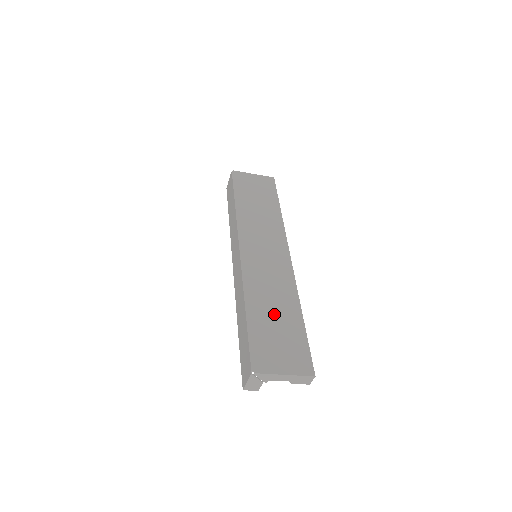
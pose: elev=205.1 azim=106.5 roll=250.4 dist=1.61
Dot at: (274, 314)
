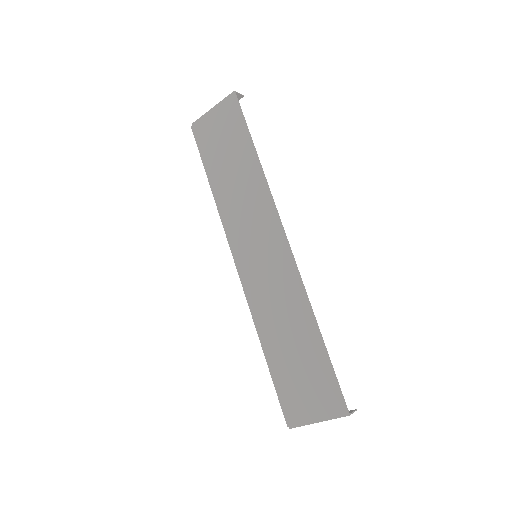
Dot at: (290, 344)
